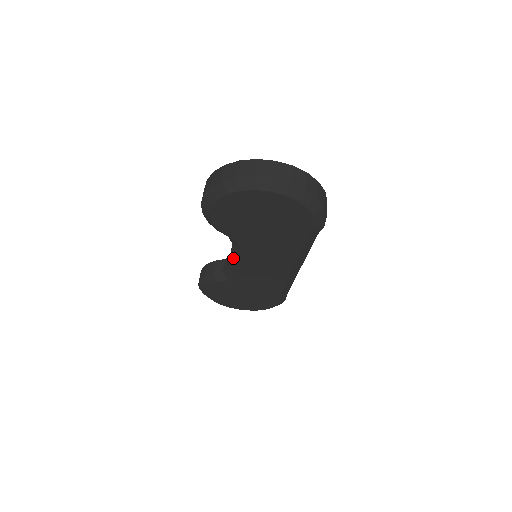
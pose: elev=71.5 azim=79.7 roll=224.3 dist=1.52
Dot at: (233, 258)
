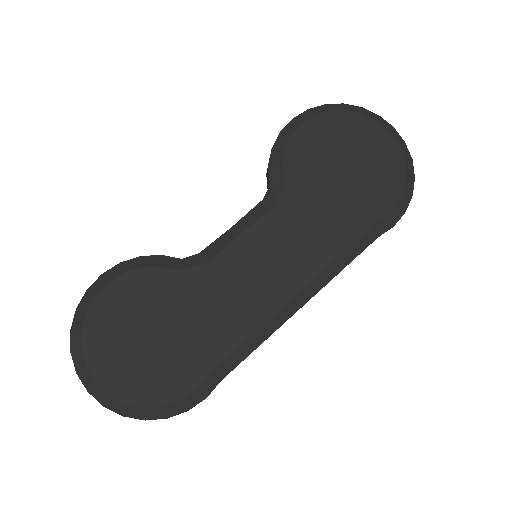
Dot at: (237, 227)
